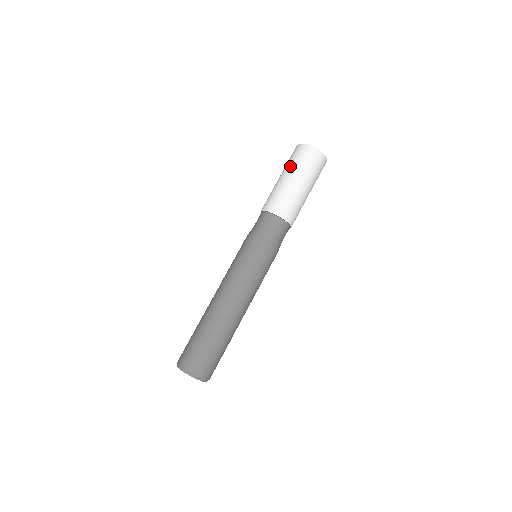
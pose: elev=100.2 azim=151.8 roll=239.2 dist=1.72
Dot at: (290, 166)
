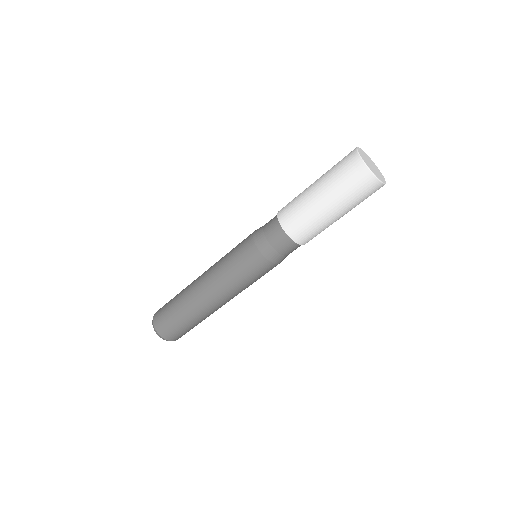
Dot at: (342, 197)
